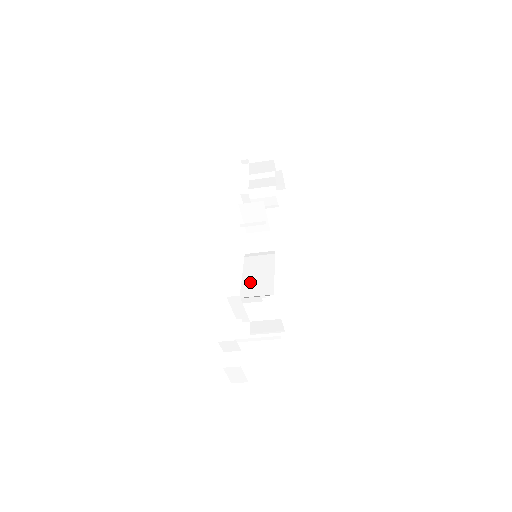
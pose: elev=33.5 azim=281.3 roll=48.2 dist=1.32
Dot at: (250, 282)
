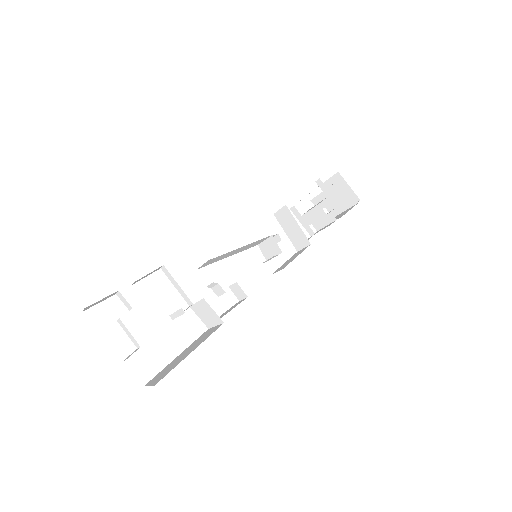
Dot at: occluded
